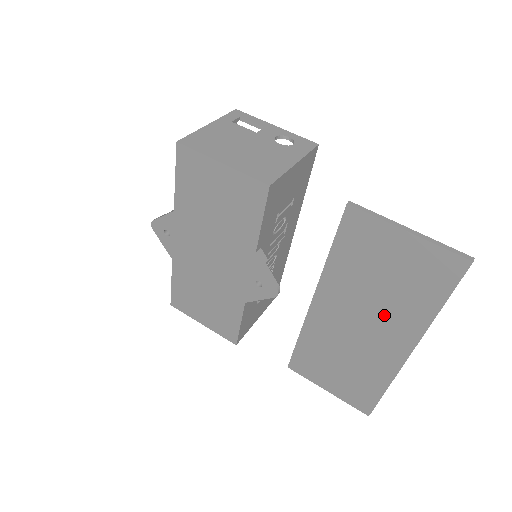
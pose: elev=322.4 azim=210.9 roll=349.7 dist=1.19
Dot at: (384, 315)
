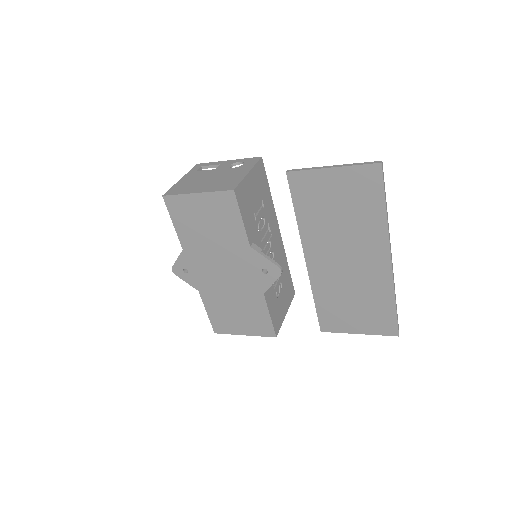
Dot at: (356, 240)
